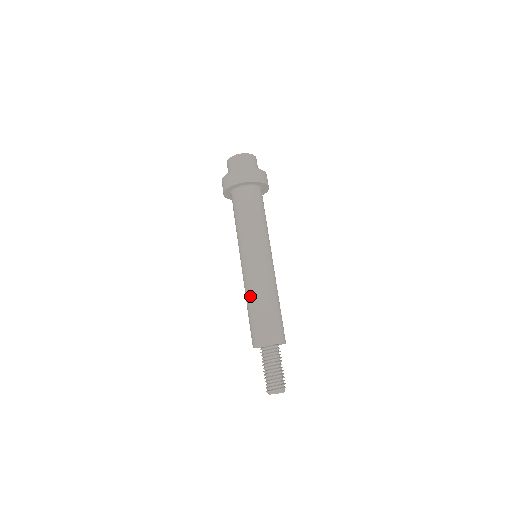
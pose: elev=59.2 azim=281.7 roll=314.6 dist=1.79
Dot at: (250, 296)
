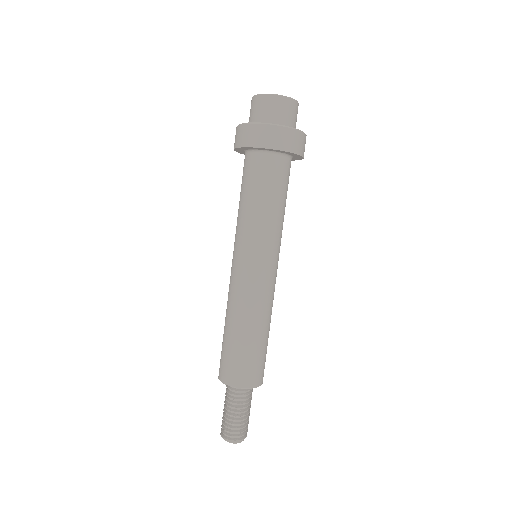
Dot at: (240, 318)
